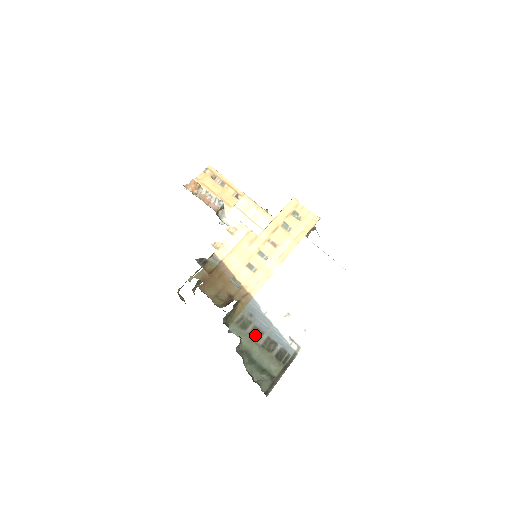
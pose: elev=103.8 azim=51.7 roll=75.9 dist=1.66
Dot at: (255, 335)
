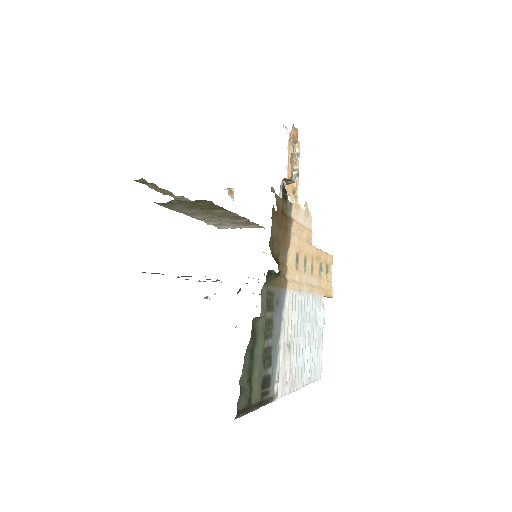
Dot at: (267, 328)
